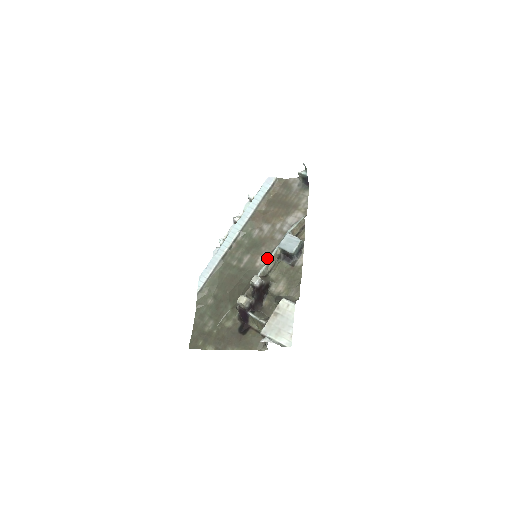
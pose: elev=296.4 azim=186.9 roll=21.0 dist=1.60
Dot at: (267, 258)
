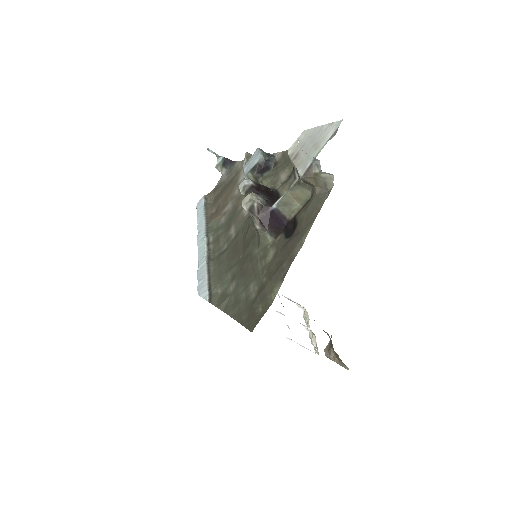
Dot at: occluded
